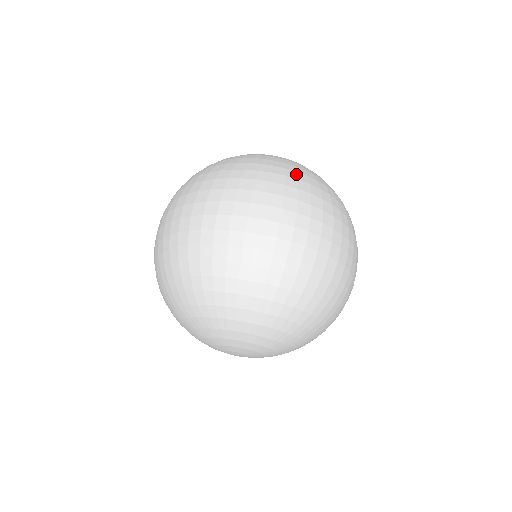
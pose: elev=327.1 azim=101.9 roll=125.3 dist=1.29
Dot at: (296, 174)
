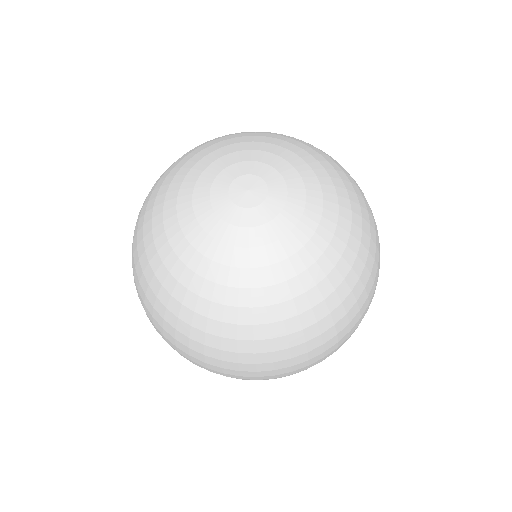
Dot at: (367, 270)
